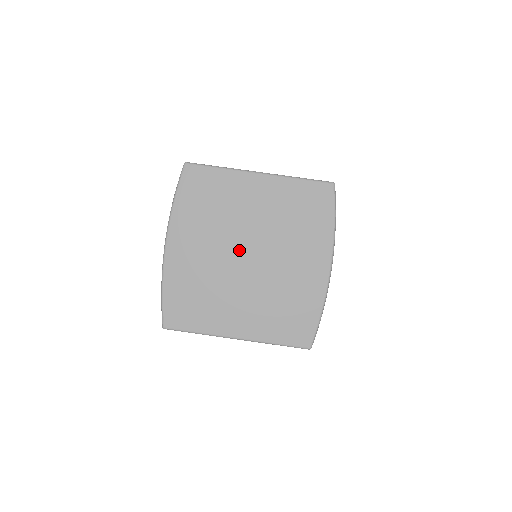
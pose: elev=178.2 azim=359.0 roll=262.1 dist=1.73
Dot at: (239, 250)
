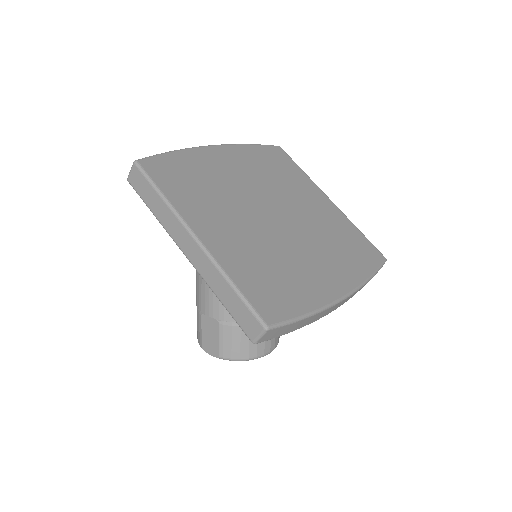
Dot at: (272, 205)
